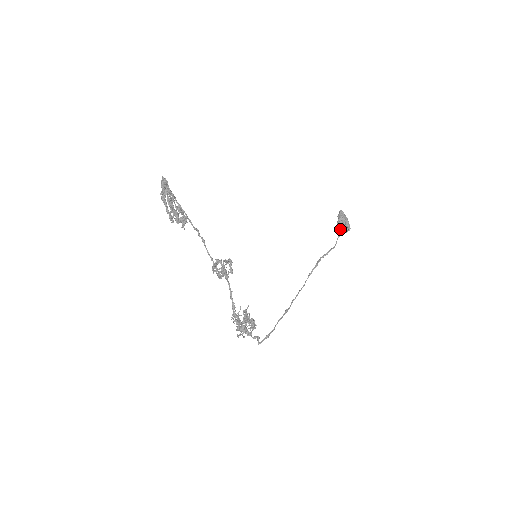
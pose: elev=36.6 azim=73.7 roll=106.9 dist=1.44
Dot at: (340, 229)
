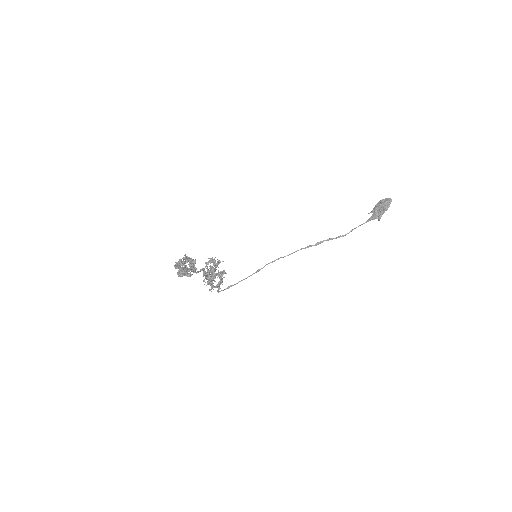
Dot at: (370, 218)
